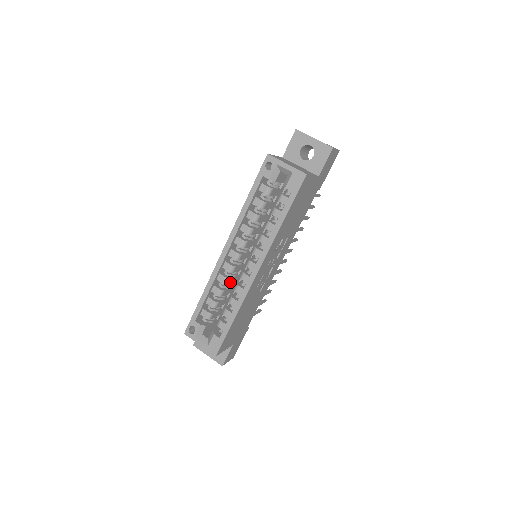
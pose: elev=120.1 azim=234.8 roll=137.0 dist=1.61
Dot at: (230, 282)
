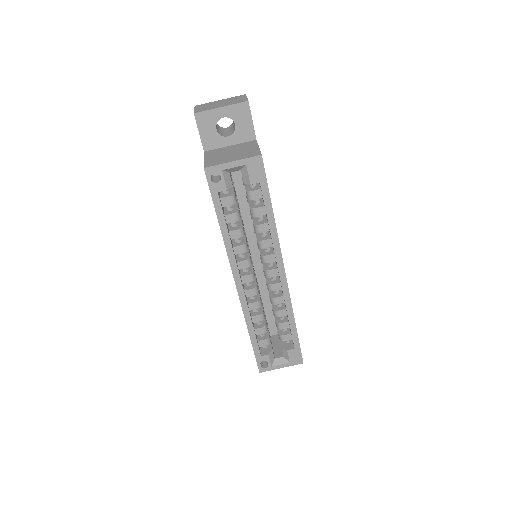
Dot at: occluded
